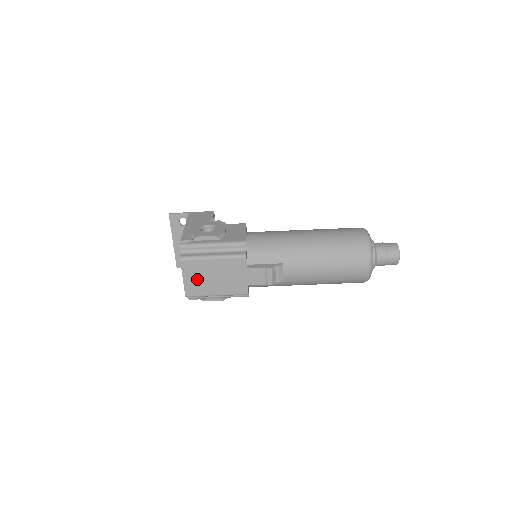
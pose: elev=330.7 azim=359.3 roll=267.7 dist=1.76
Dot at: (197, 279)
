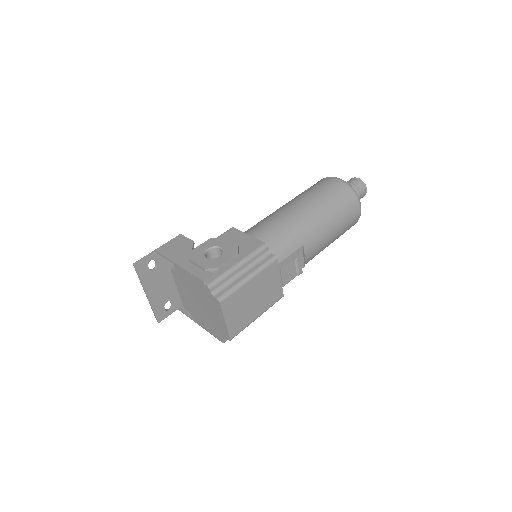
Dot at: (238, 313)
